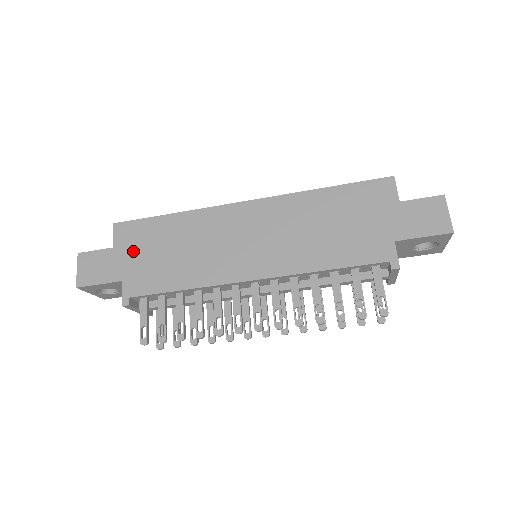
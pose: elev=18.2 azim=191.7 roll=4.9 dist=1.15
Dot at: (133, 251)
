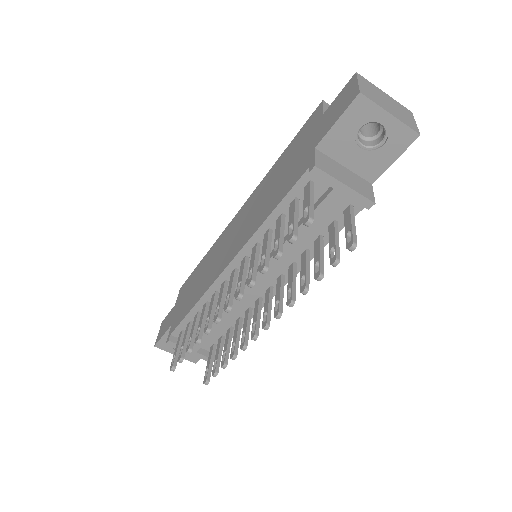
Dot at: (182, 299)
